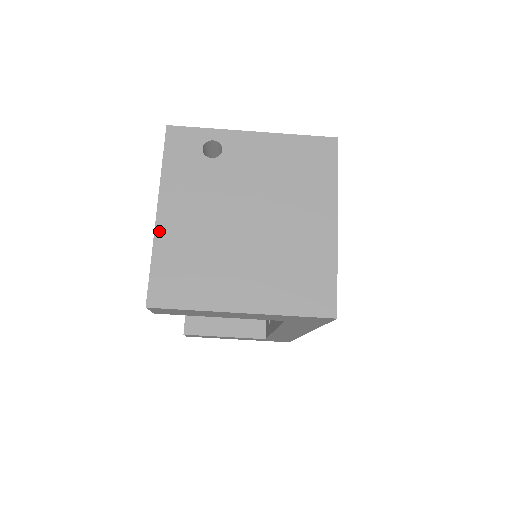
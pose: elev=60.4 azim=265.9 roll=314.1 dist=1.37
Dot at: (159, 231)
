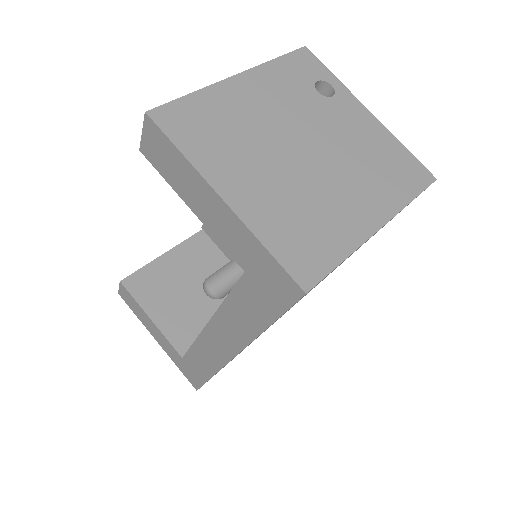
Dot at: (222, 85)
